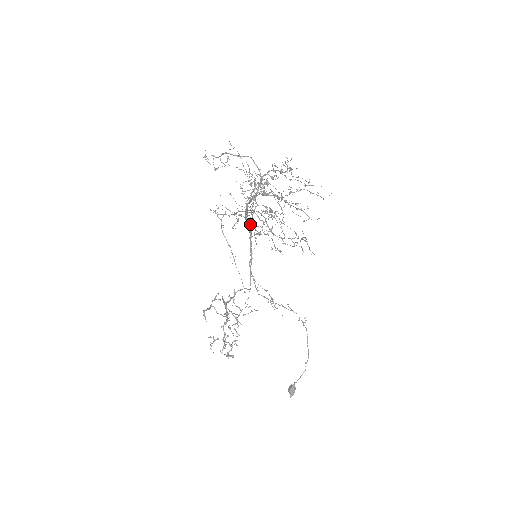
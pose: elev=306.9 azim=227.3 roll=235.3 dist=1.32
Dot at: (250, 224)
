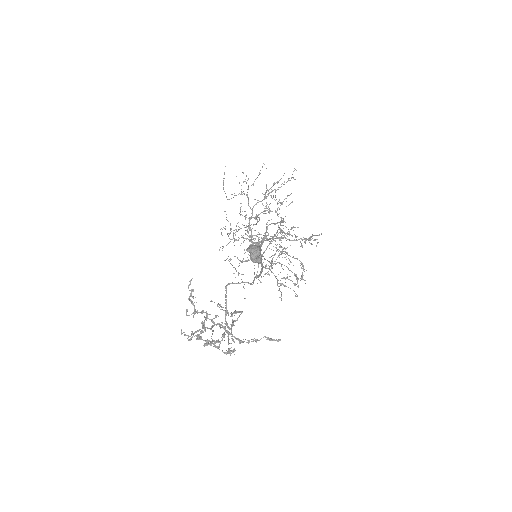
Dot at: occluded
